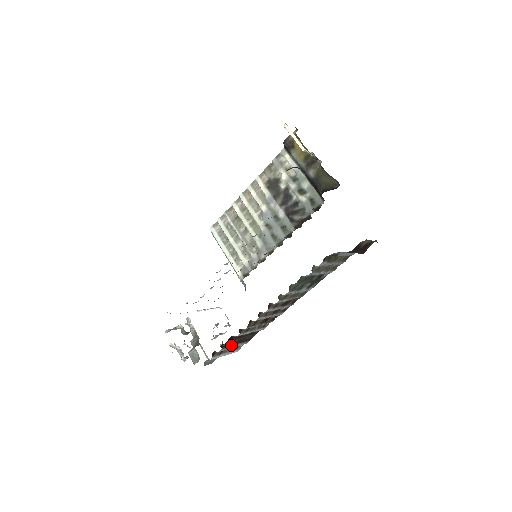
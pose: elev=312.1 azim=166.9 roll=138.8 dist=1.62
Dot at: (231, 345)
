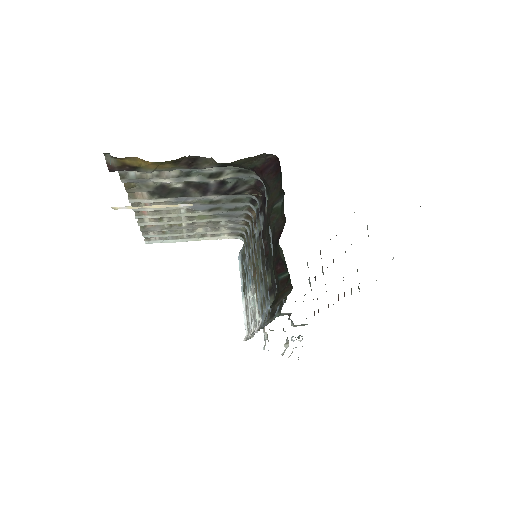
Dot at: occluded
